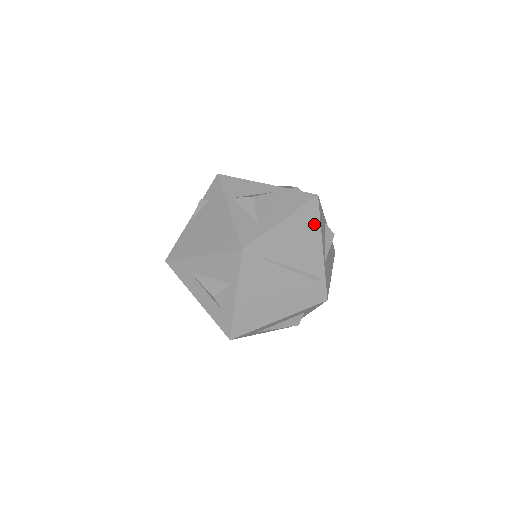
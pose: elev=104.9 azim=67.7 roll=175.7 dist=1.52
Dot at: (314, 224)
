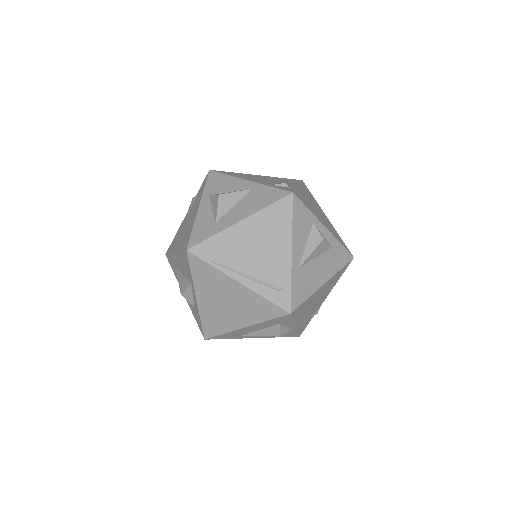
Dot at: (283, 226)
